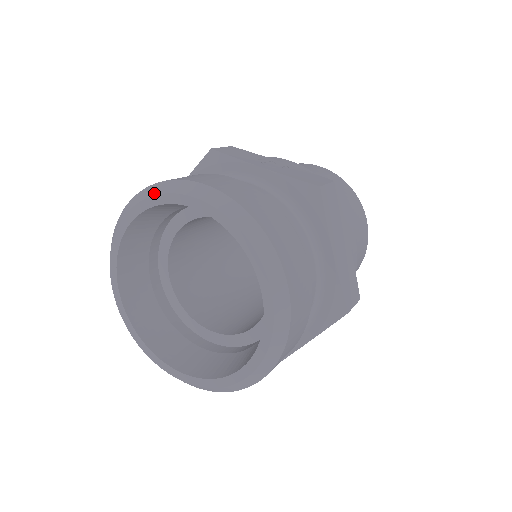
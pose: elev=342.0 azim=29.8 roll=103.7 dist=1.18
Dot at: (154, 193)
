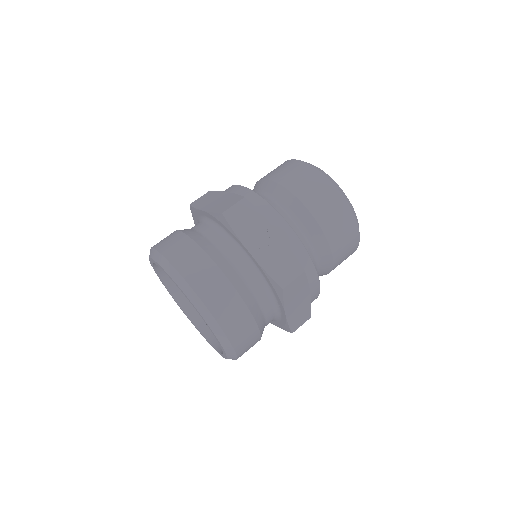
Dot at: (167, 272)
